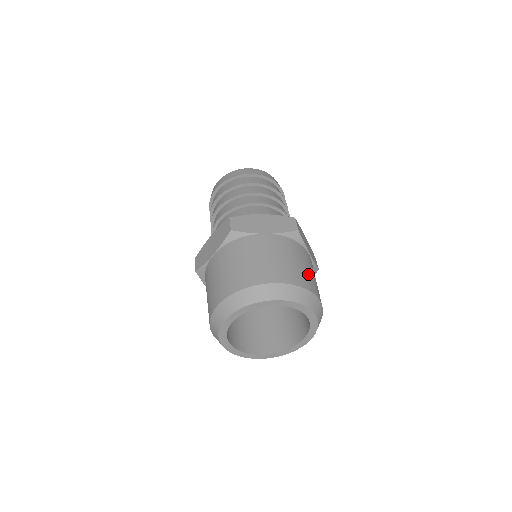
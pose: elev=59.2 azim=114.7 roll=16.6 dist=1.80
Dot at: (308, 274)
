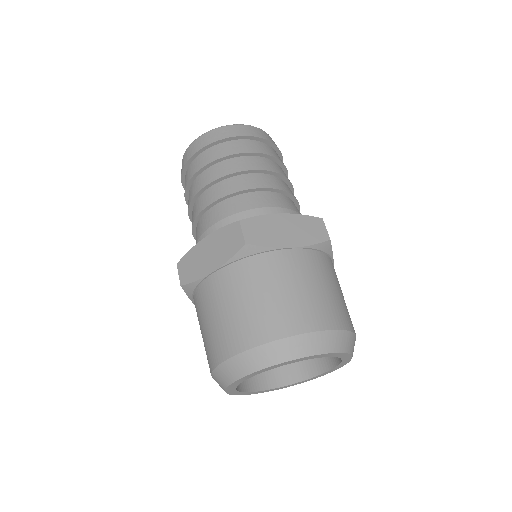
Dot at: (343, 302)
